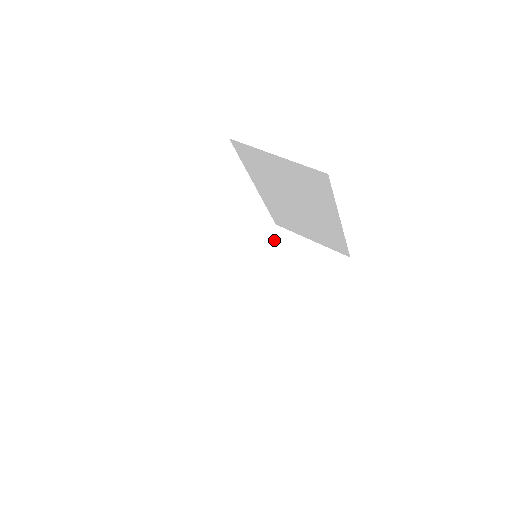
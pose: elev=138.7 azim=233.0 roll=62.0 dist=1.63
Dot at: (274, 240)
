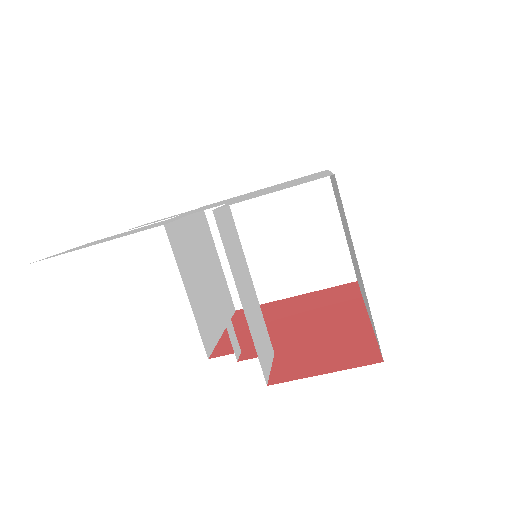
Dot at: (309, 187)
